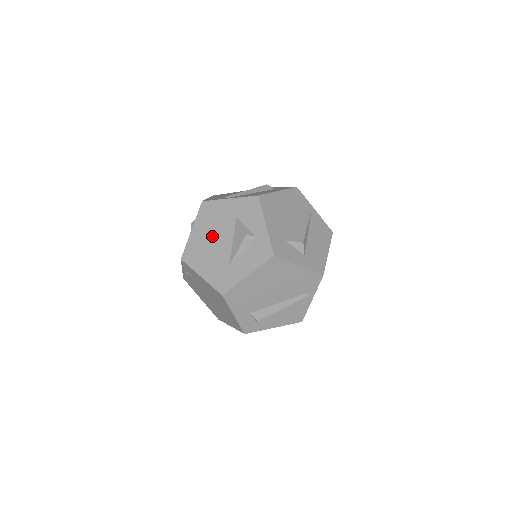
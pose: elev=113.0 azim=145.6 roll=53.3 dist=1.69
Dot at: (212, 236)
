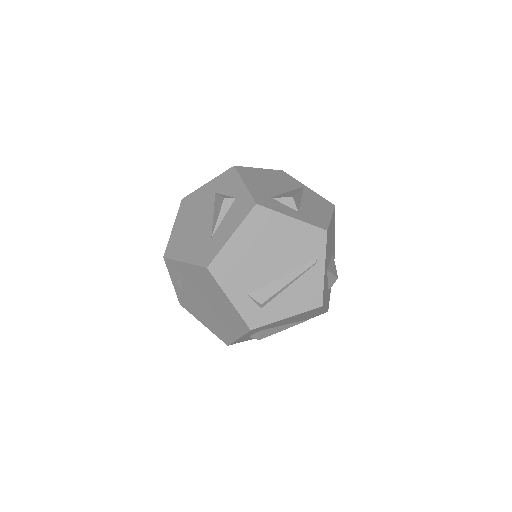
Dot at: (193, 221)
